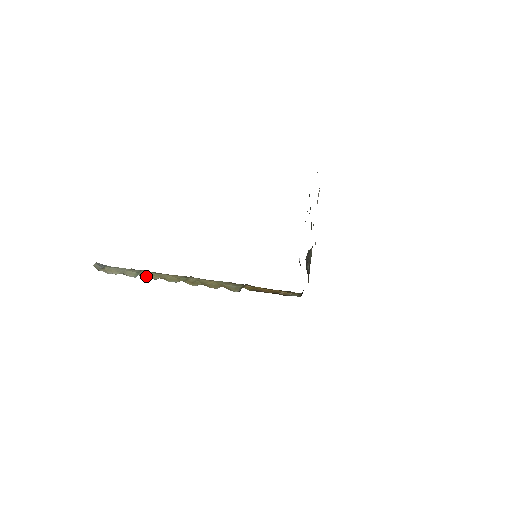
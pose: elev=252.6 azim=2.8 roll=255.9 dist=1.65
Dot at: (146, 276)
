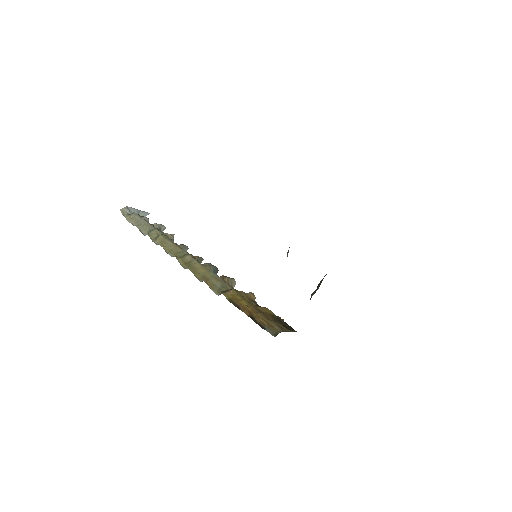
Dot at: (154, 237)
